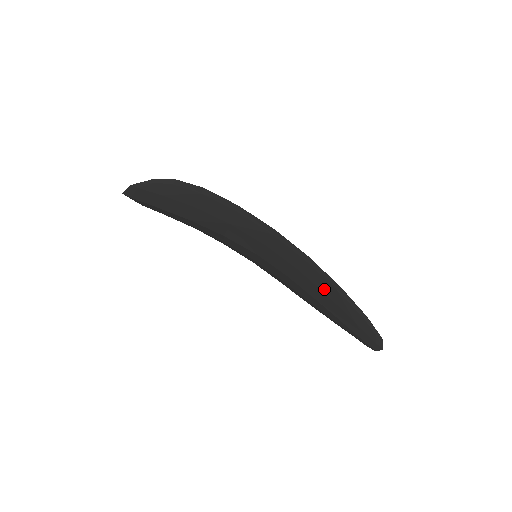
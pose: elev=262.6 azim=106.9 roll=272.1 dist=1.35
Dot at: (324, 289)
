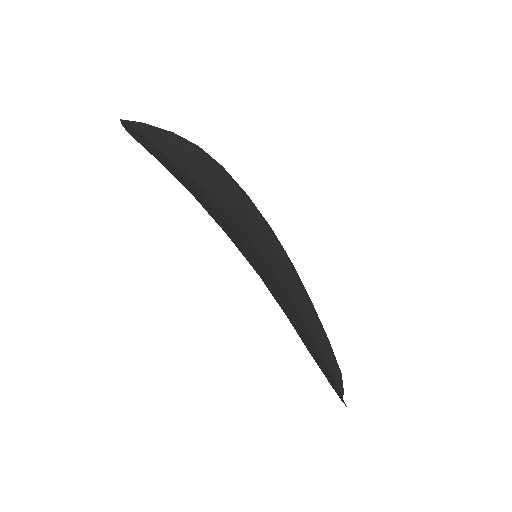
Dot at: occluded
